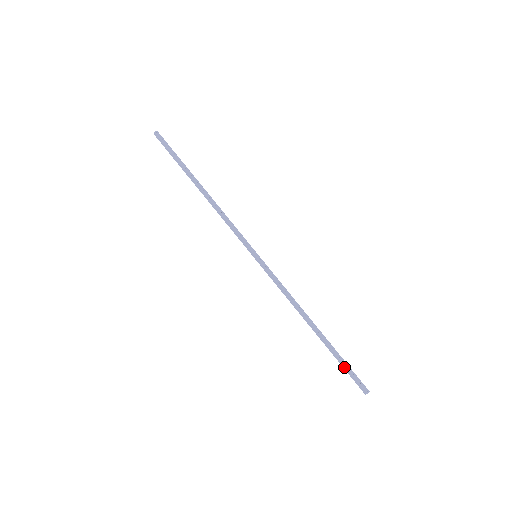
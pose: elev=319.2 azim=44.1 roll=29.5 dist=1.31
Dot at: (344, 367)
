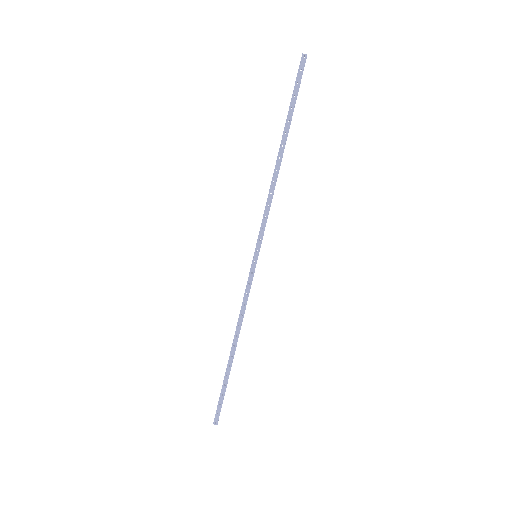
Dot at: (221, 393)
